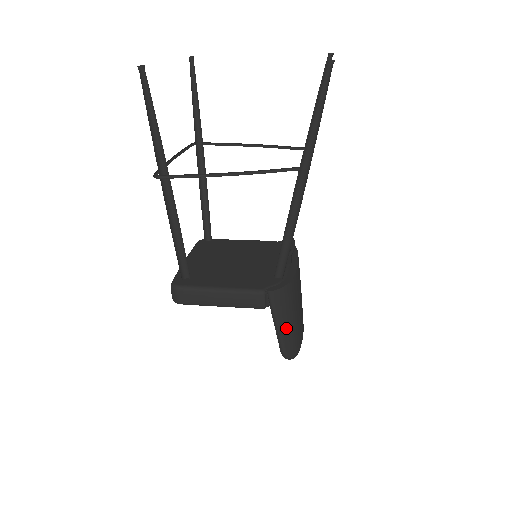
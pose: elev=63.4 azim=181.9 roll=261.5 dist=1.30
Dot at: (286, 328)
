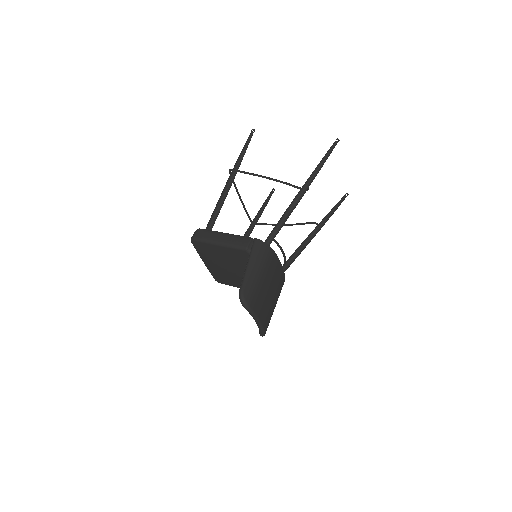
Dot at: (253, 272)
